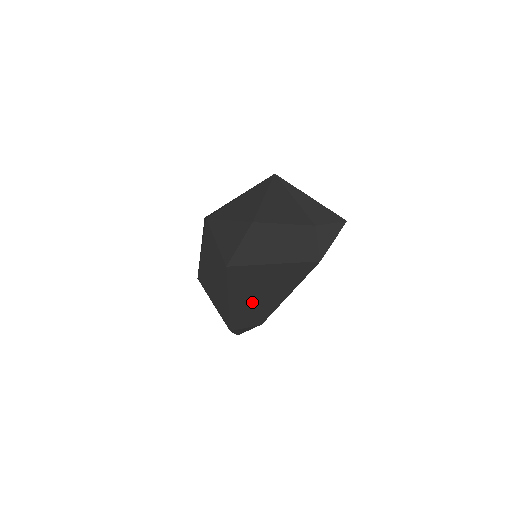
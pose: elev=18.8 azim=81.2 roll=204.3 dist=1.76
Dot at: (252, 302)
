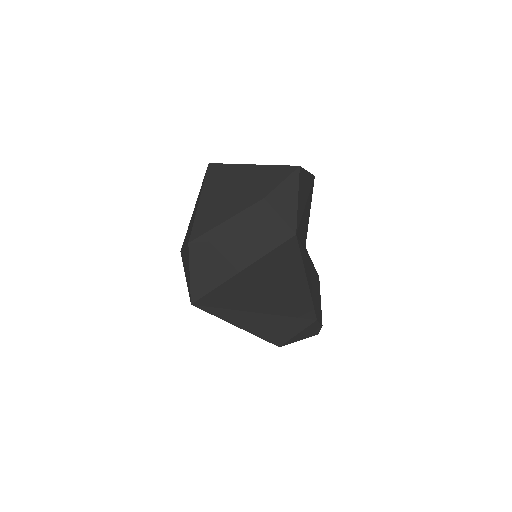
Dot at: (272, 311)
